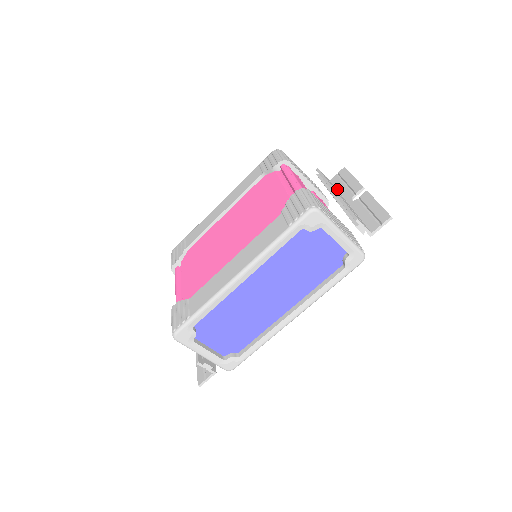
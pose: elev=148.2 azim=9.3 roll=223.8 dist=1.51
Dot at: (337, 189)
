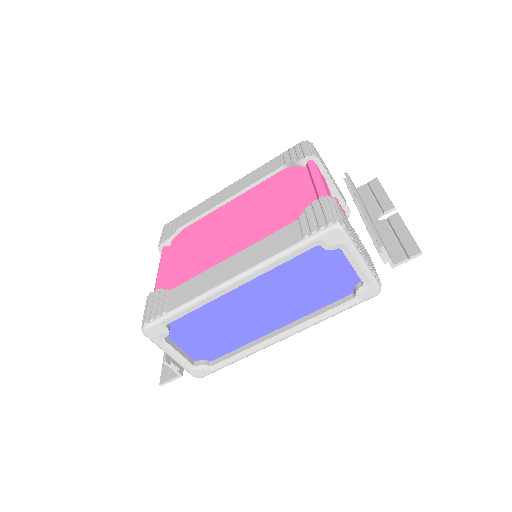
Dot at: (363, 201)
